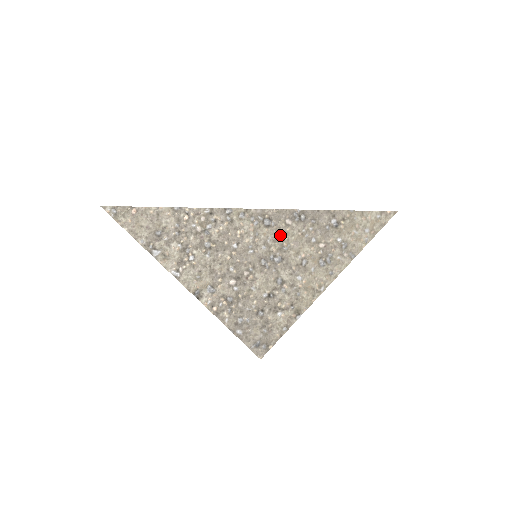
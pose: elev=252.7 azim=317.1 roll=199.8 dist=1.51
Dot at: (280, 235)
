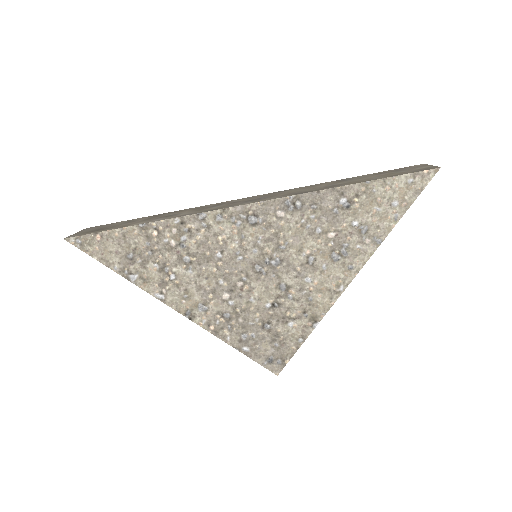
Dot at: (272, 232)
